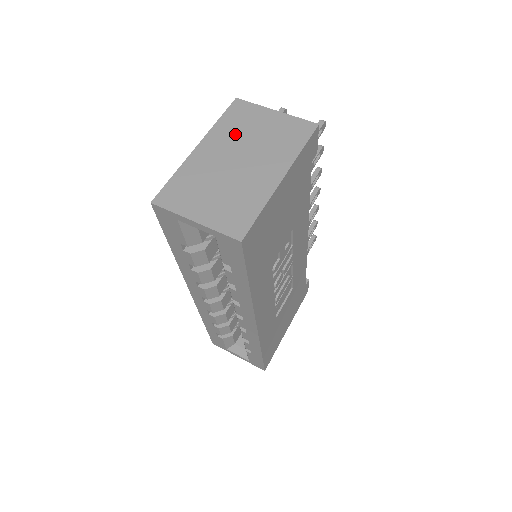
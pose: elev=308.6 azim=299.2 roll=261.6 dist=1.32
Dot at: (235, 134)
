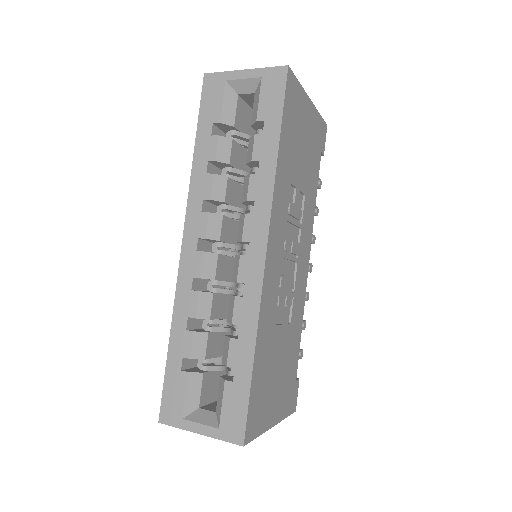
Dot at: occluded
